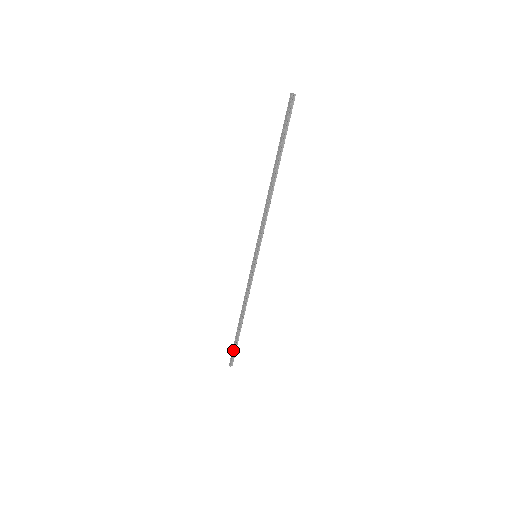
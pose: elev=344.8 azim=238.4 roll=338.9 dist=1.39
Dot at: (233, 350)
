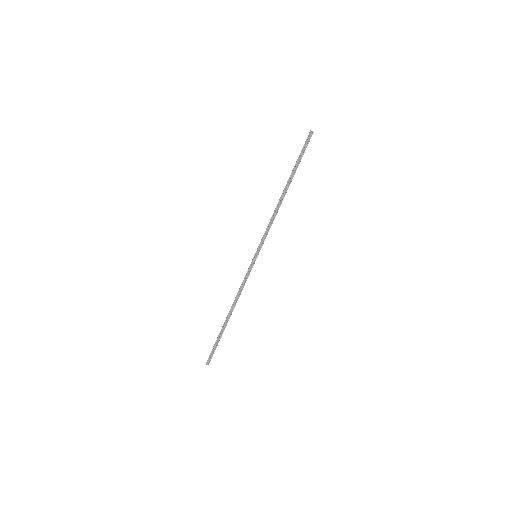
Dot at: (214, 347)
